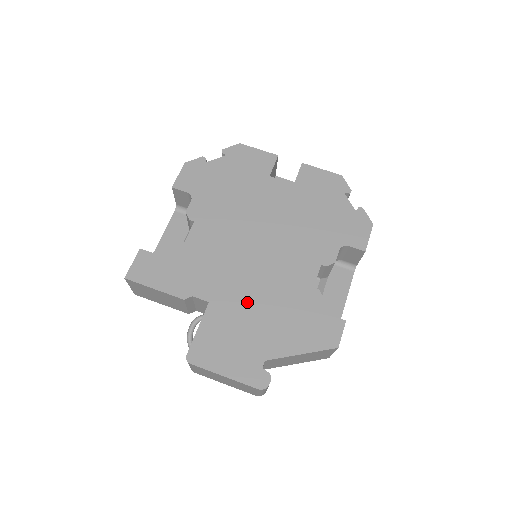
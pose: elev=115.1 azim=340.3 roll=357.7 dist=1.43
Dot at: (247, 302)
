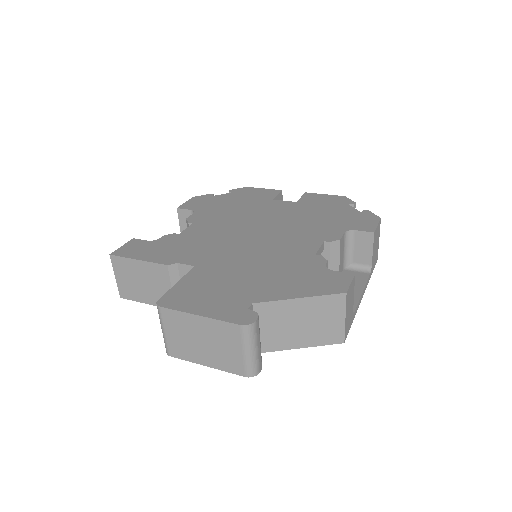
Dot at: (238, 265)
